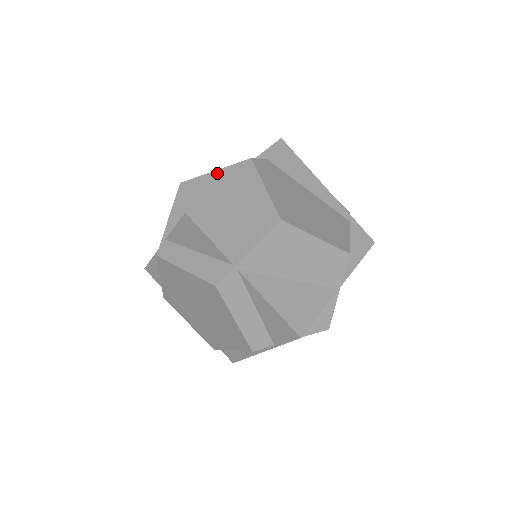
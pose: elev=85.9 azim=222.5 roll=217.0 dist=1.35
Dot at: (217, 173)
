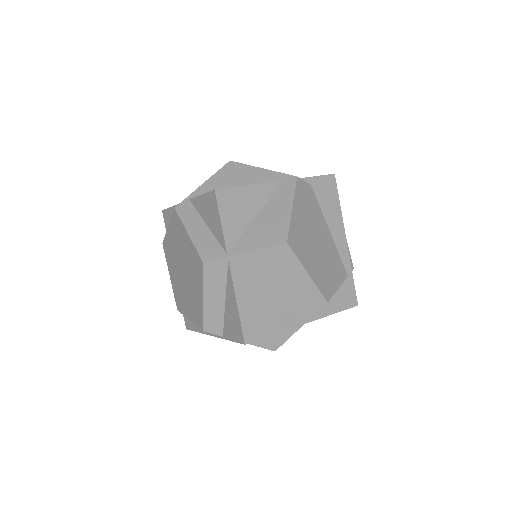
Dot at: (263, 171)
